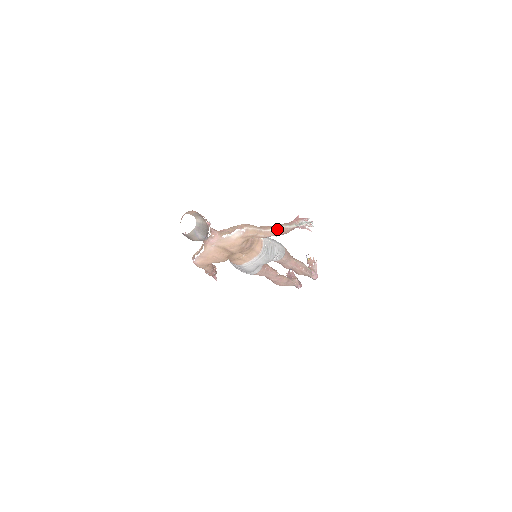
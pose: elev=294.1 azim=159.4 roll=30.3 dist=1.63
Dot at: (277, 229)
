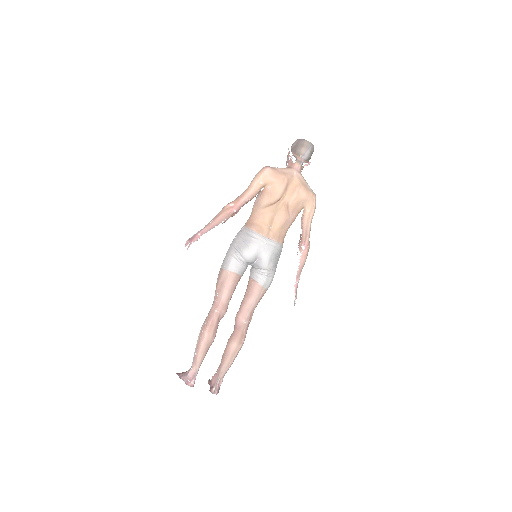
Dot at: (309, 241)
